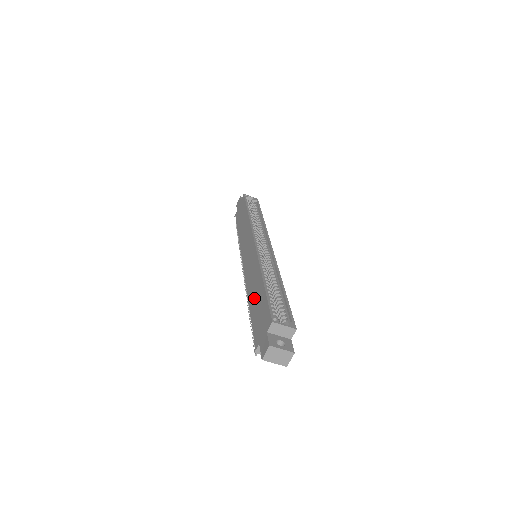
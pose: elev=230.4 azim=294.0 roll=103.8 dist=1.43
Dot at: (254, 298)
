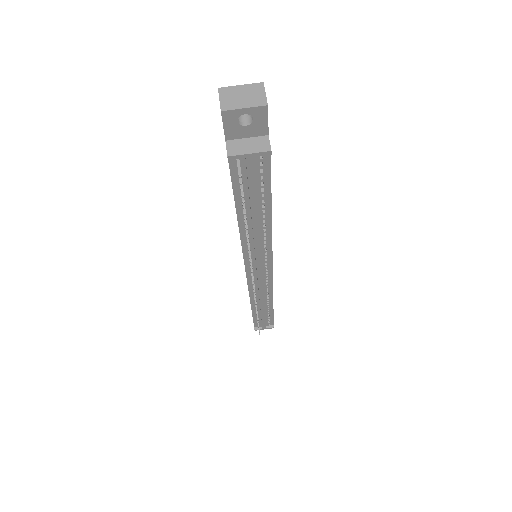
Dot at: occluded
